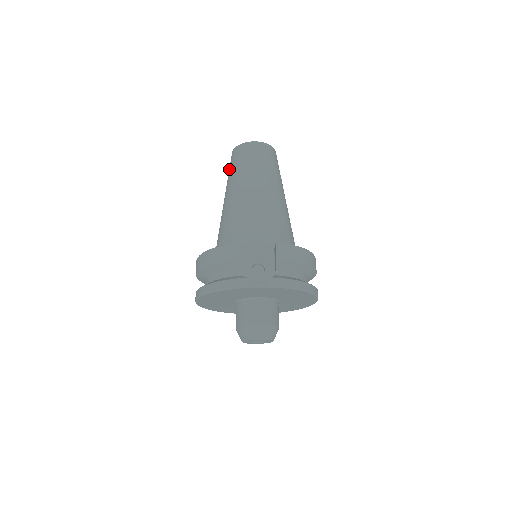
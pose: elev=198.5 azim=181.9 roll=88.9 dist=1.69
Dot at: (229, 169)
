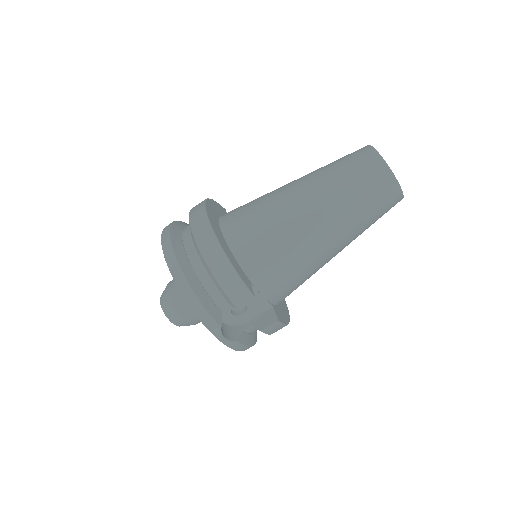
Dot at: (349, 168)
